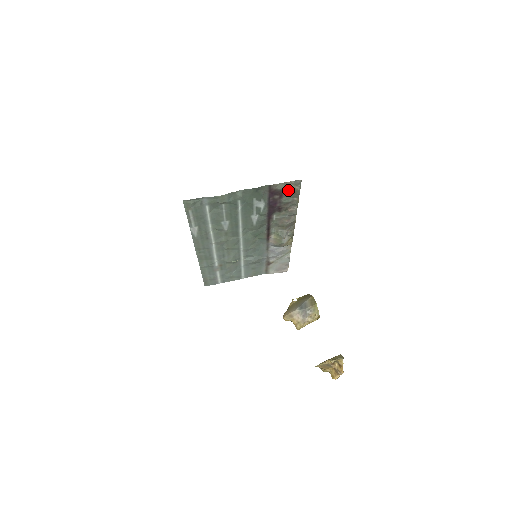
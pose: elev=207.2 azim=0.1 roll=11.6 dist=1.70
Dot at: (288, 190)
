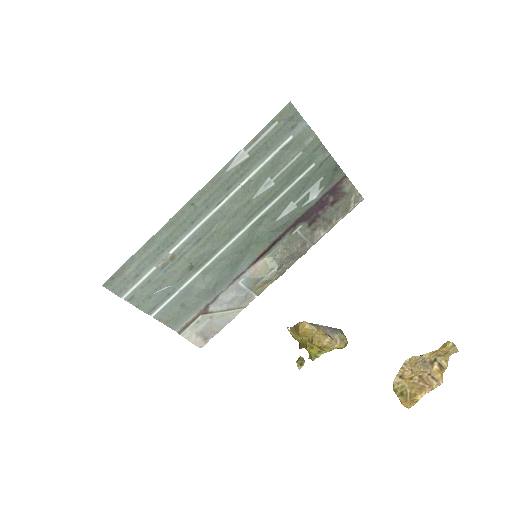
Dot at: (344, 201)
